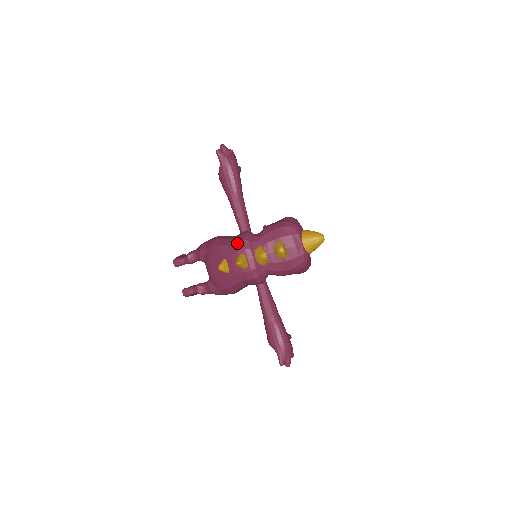
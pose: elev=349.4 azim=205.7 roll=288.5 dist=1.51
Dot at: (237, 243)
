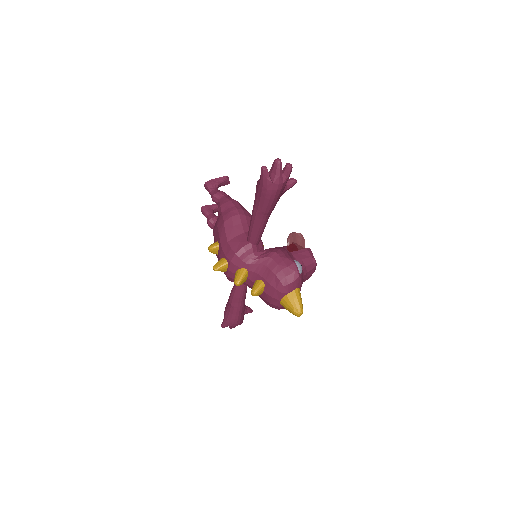
Dot at: (231, 249)
